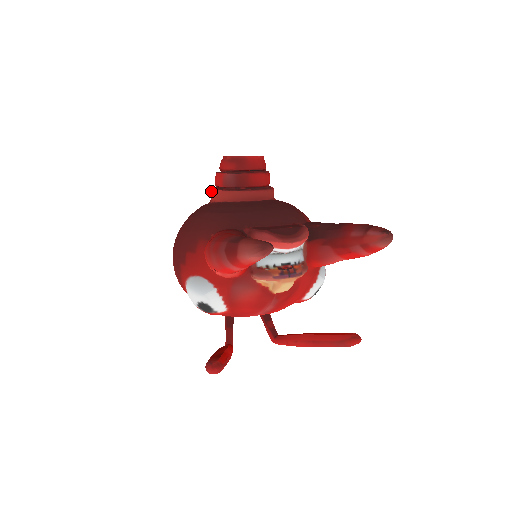
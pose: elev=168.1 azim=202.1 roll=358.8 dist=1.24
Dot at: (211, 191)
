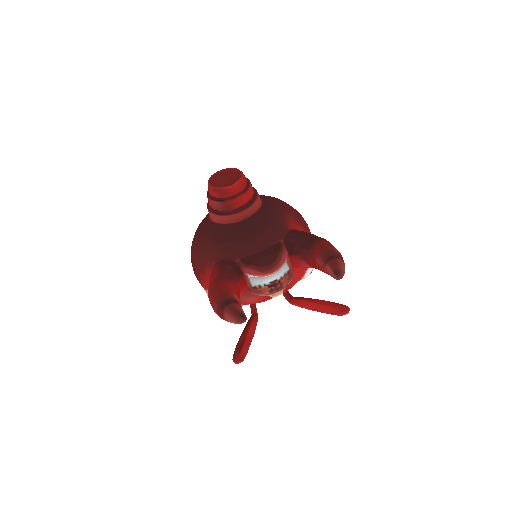
Dot at: occluded
